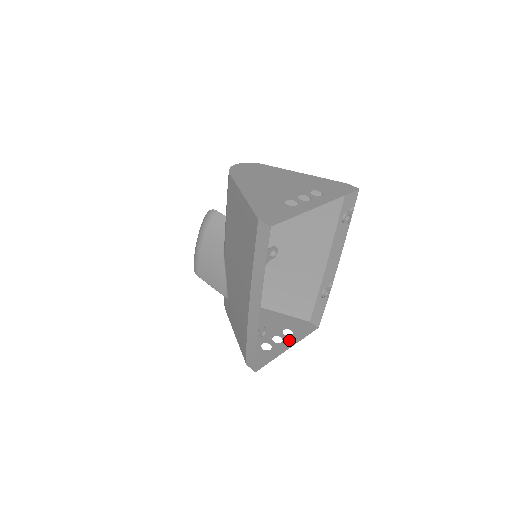
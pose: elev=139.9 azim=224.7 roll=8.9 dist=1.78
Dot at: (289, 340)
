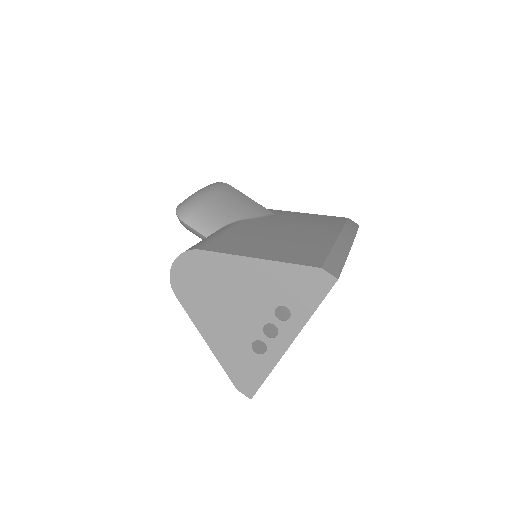
Dot at: occluded
